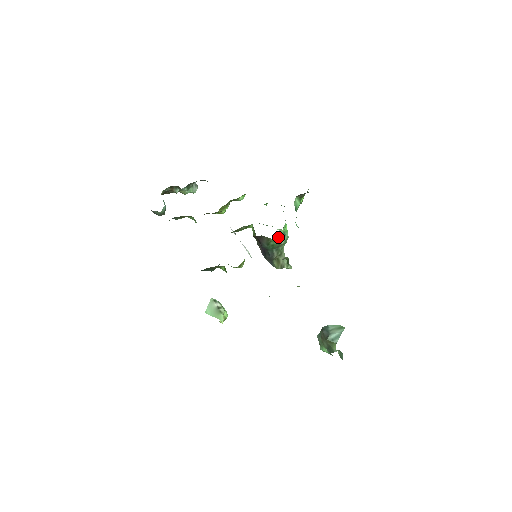
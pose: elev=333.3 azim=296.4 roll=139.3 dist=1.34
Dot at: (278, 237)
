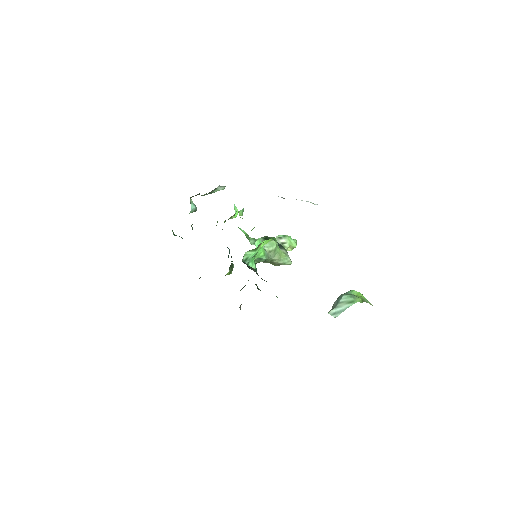
Dot at: occluded
